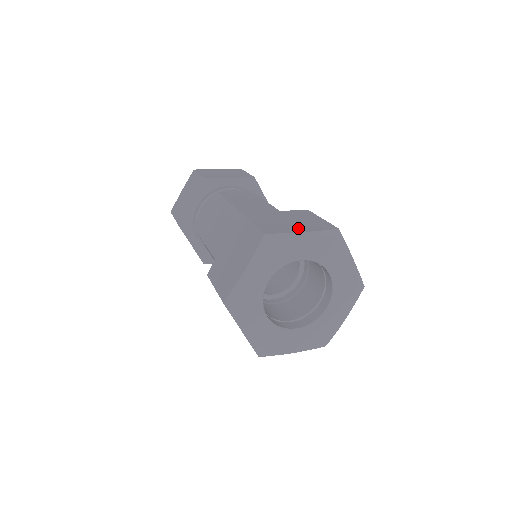
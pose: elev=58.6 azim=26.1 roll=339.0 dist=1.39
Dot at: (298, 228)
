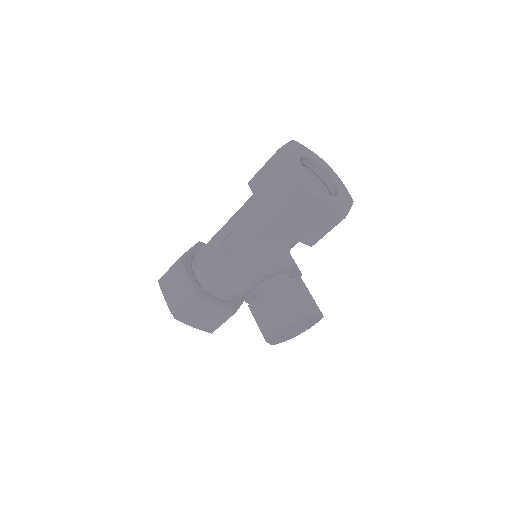
Dot at: occluded
